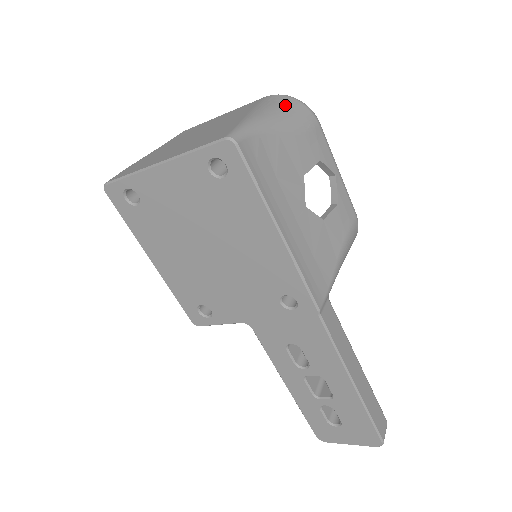
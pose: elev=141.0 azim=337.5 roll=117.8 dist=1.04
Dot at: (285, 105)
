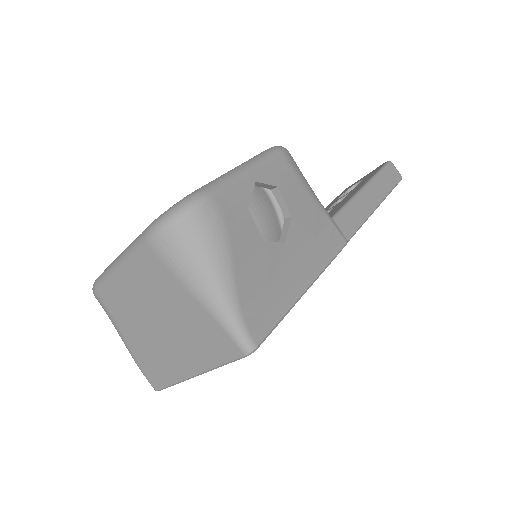
Dot at: (191, 245)
